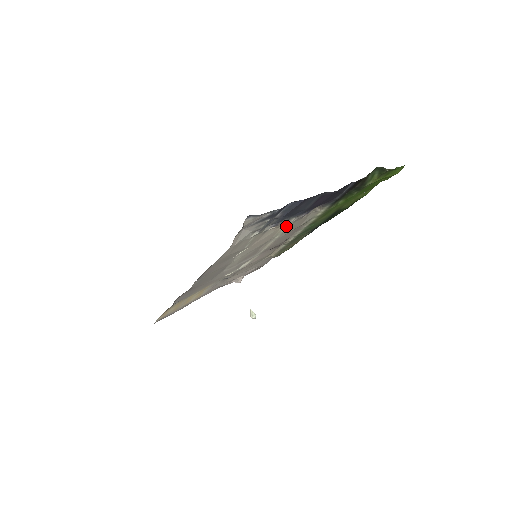
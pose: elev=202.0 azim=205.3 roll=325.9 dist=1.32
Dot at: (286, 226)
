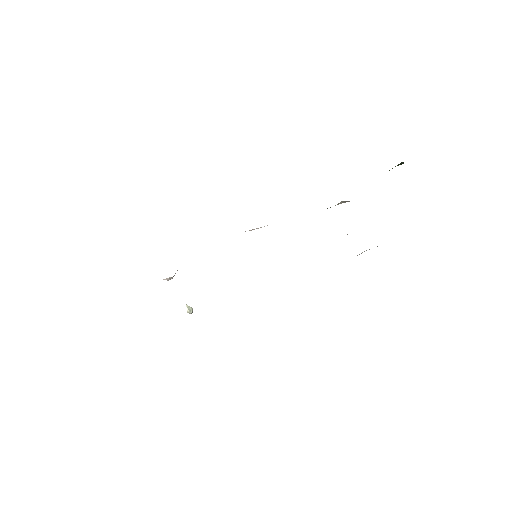
Dot at: occluded
